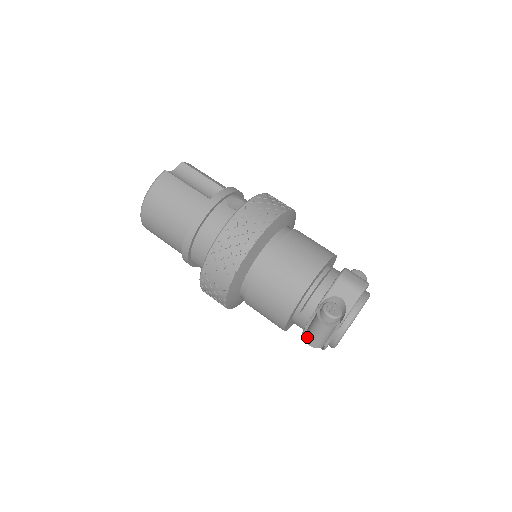
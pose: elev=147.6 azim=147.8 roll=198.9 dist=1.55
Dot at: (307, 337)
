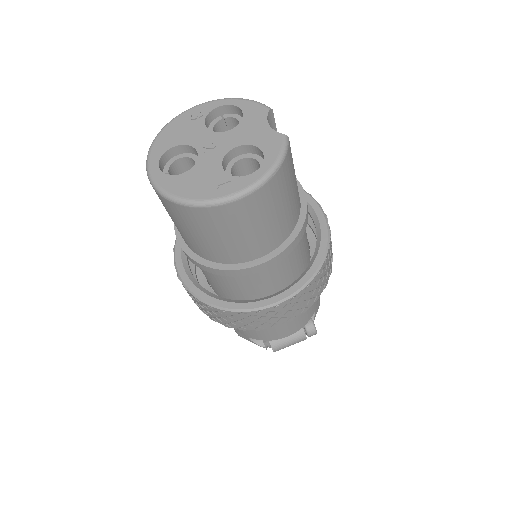
Dot at: (277, 346)
